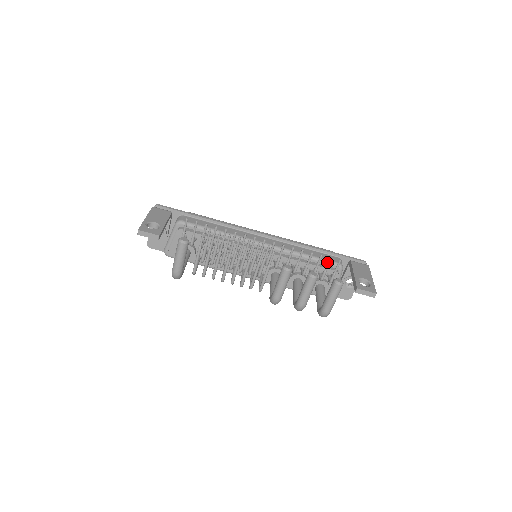
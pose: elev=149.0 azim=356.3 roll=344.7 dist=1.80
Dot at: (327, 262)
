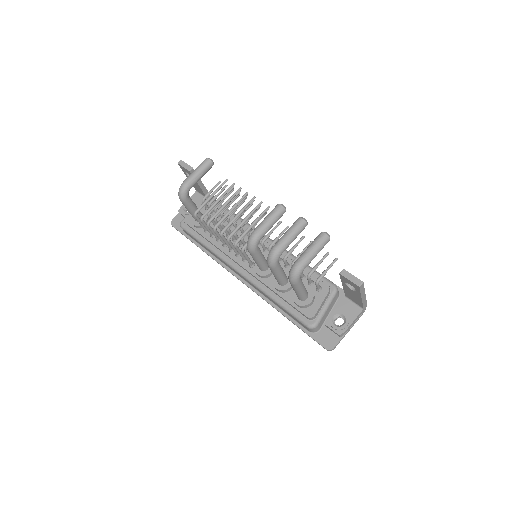
Dot at: (323, 277)
